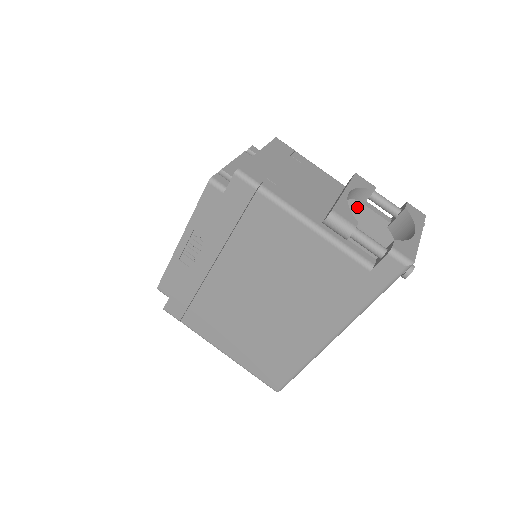
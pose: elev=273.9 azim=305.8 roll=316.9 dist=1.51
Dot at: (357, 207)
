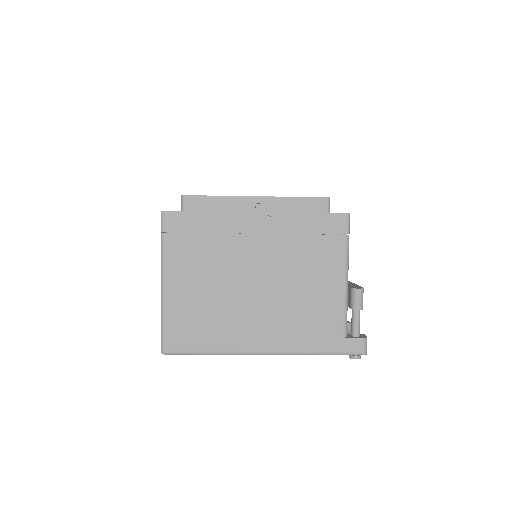
Dot at: occluded
